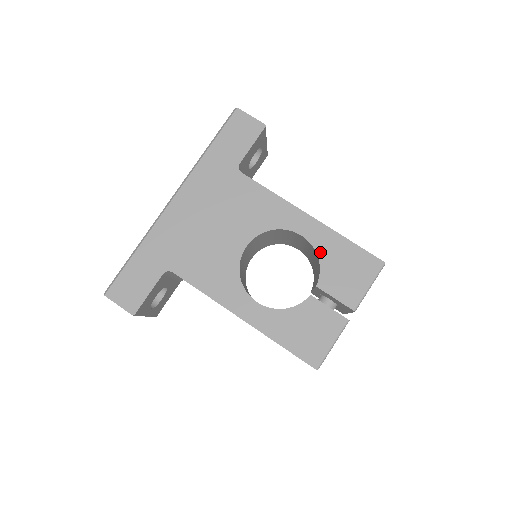
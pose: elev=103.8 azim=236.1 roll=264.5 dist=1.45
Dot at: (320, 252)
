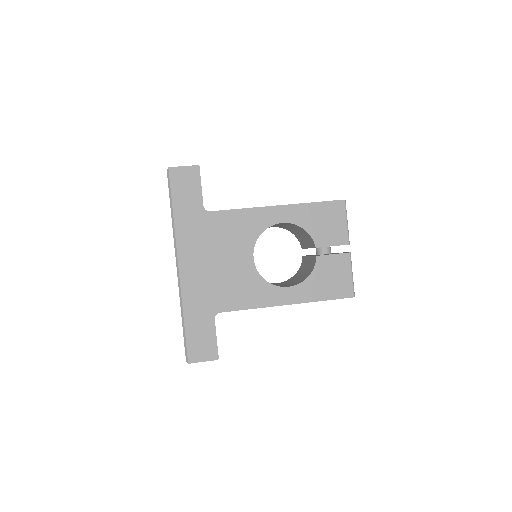
Dot at: (302, 224)
